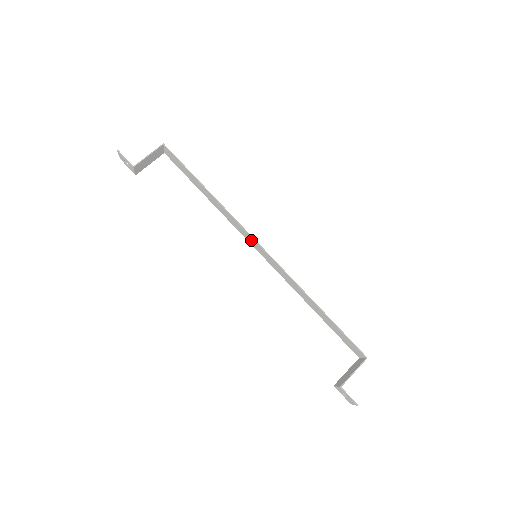
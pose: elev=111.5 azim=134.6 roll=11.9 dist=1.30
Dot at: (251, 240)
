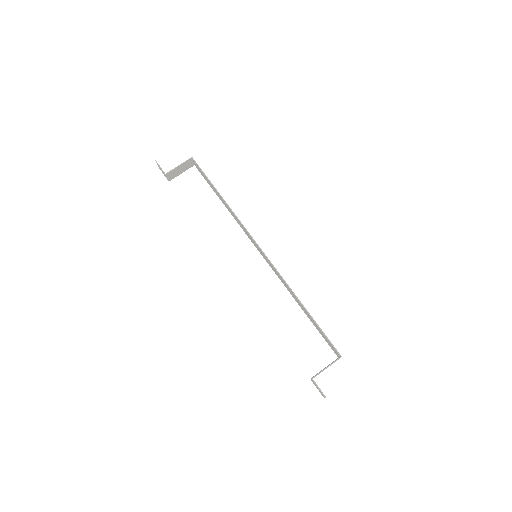
Dot at: (254, 242)
